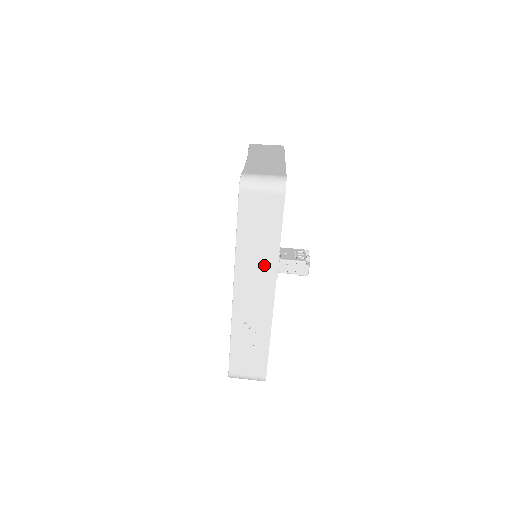
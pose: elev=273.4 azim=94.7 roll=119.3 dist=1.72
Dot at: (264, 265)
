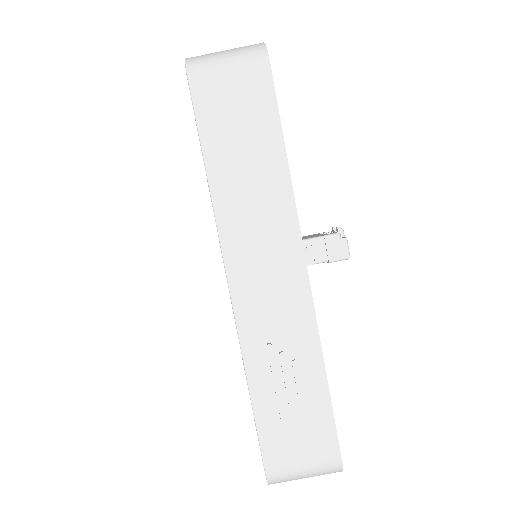
Dot at: (270, 209)
